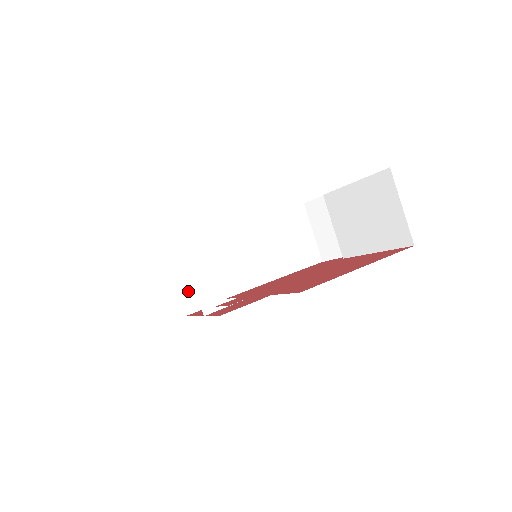
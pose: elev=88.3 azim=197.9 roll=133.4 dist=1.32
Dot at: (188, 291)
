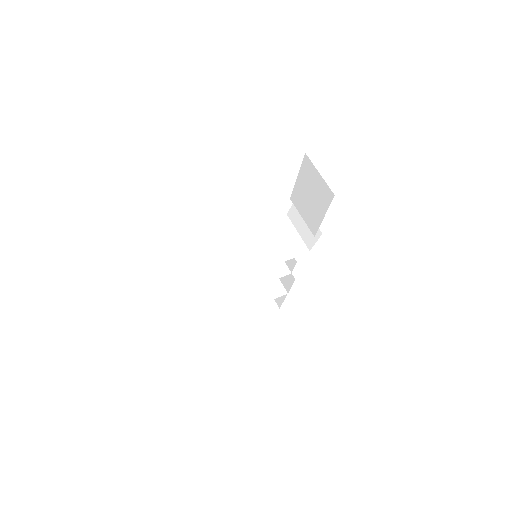
Dot at: (229, 312)
